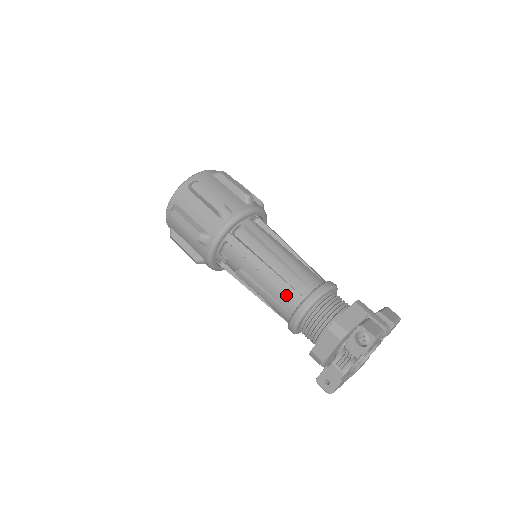
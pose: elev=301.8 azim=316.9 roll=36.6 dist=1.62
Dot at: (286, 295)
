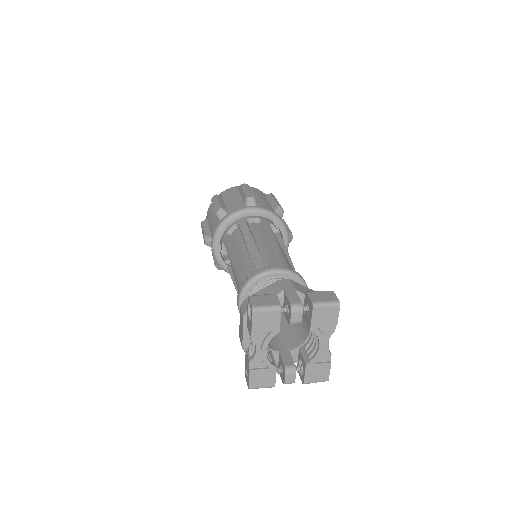
Dot at: (238, 282)
